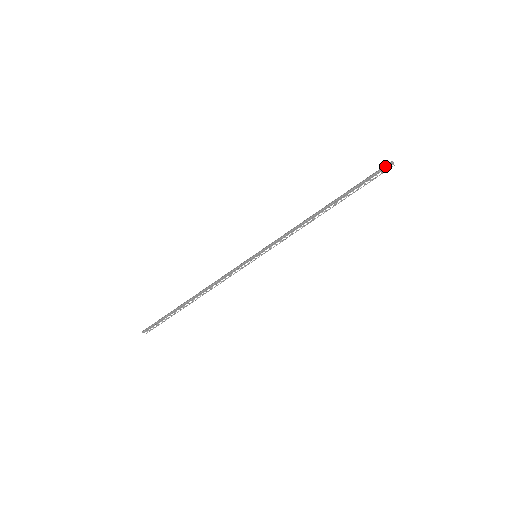
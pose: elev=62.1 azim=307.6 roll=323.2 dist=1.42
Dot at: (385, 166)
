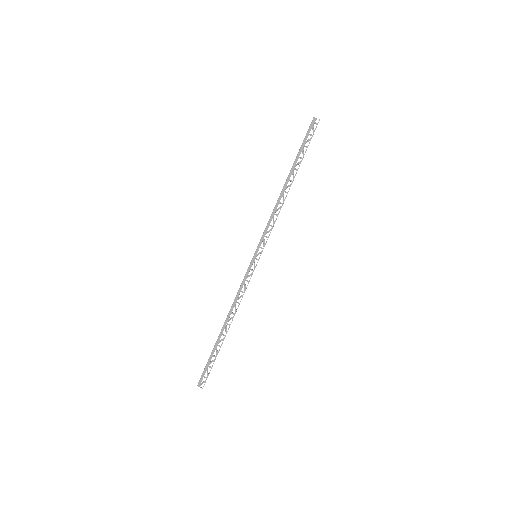
Dot at: (310, 124)
